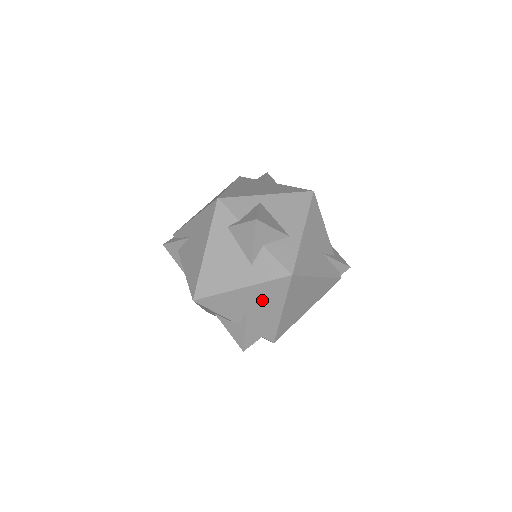
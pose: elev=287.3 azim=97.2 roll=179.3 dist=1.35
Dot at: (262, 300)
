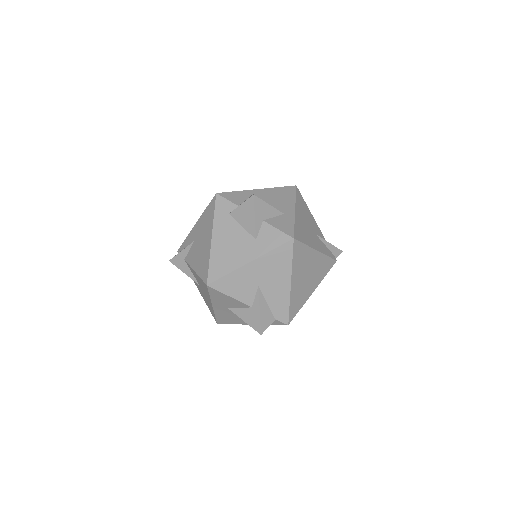
Dot at: (271, 273)
